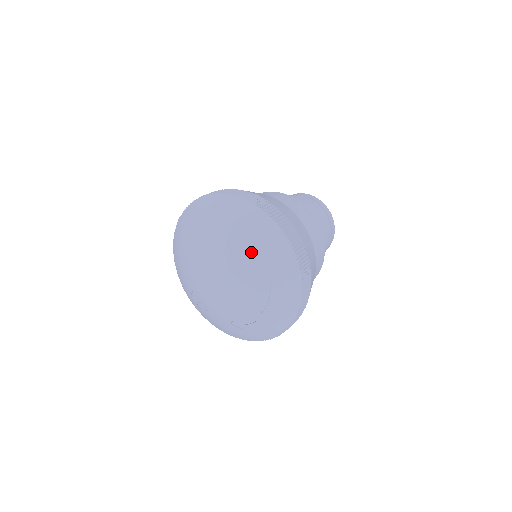
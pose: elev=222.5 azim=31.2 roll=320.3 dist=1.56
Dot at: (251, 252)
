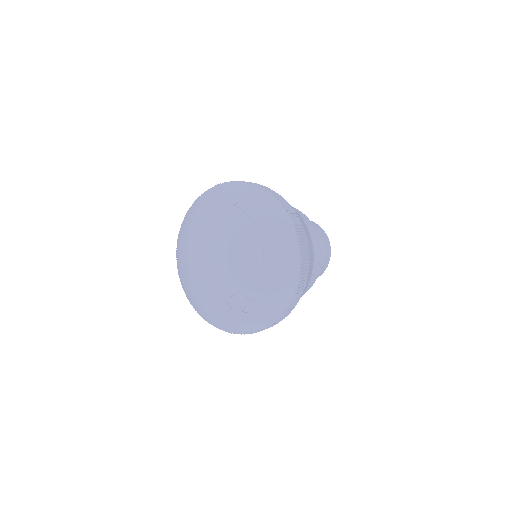
Dot at: (207, 213)
